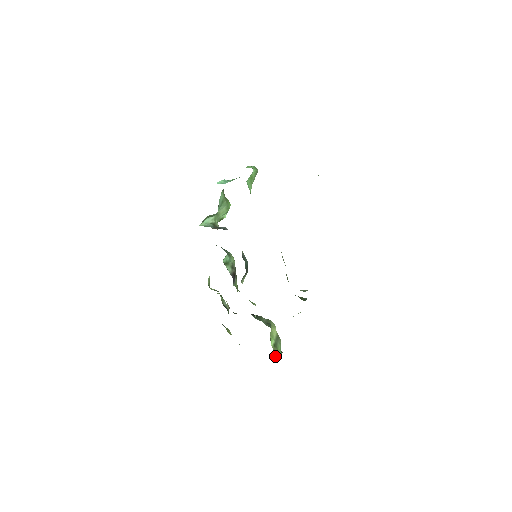
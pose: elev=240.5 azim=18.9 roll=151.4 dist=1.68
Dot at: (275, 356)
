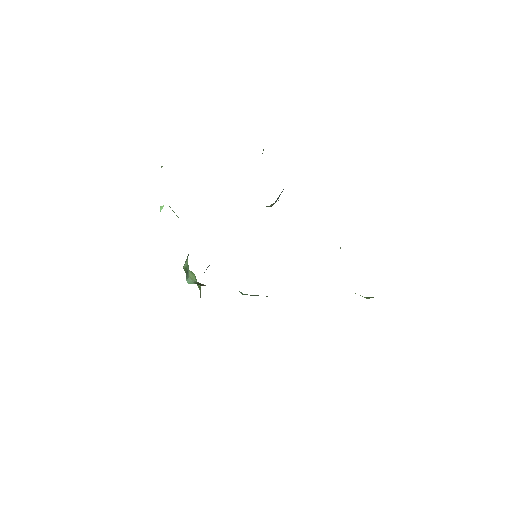
Dot at: occluded
